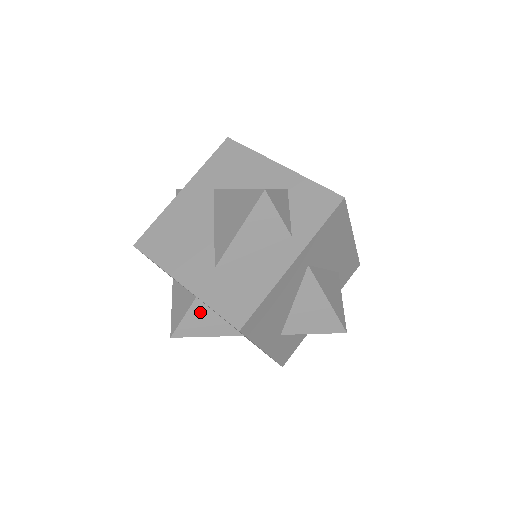
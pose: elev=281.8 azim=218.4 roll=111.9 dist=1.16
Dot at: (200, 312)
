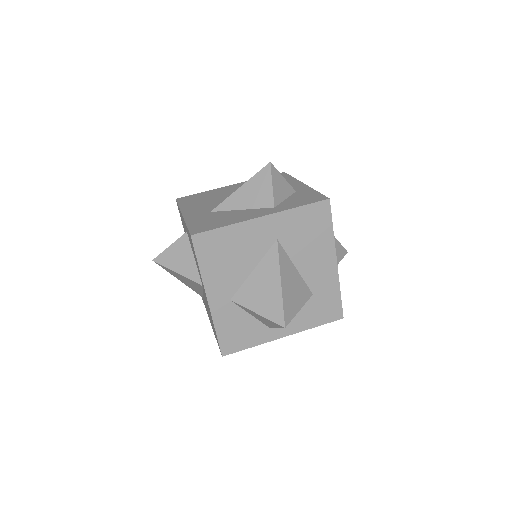
Dot at: (183, 247)
